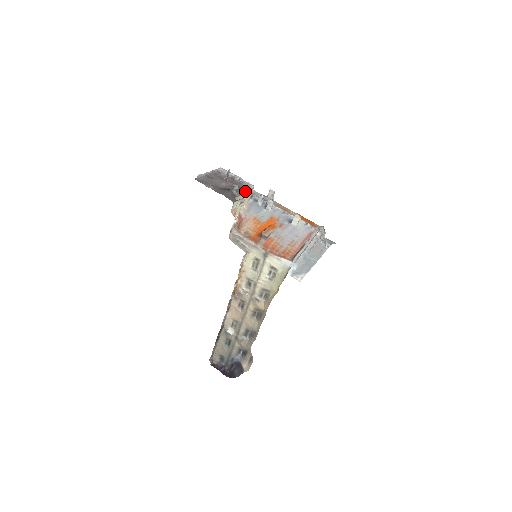
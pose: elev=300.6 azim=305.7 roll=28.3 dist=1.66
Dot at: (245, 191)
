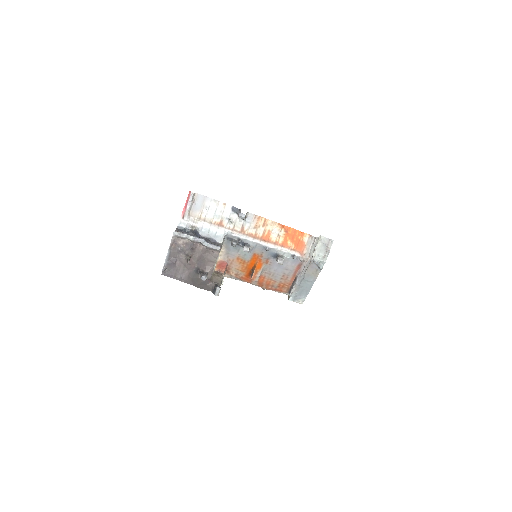
Dot at: (215, 260)
